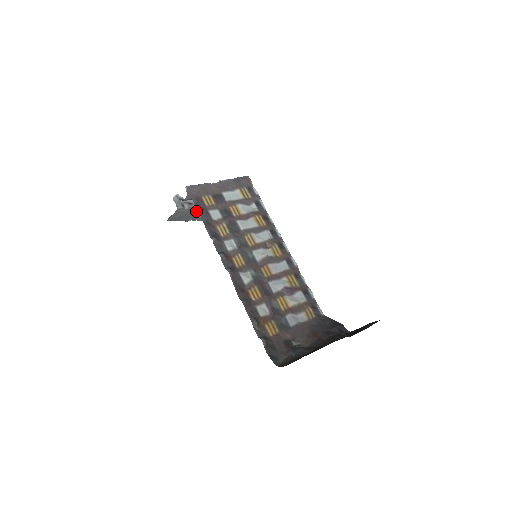
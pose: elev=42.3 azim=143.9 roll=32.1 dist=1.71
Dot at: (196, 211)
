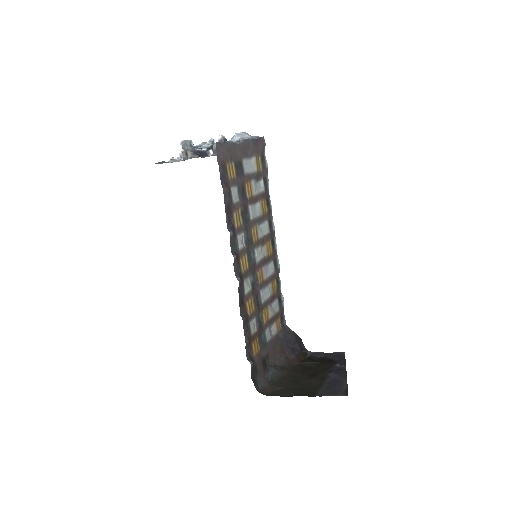
Dot at: occluded
